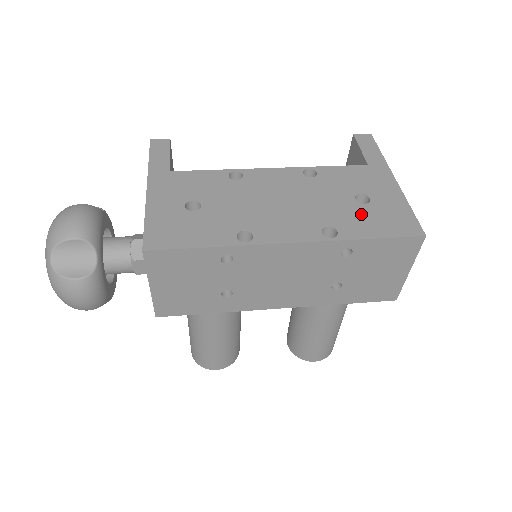
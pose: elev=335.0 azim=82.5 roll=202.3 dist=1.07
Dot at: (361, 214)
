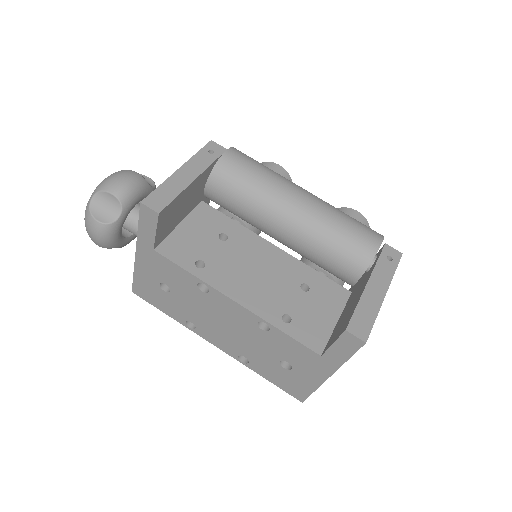
Dot at: (274, 369)
